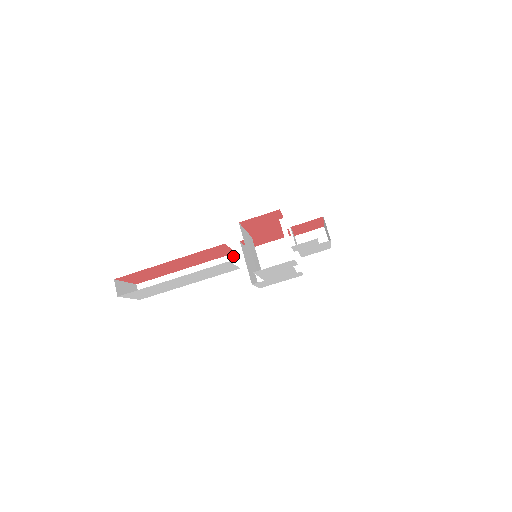
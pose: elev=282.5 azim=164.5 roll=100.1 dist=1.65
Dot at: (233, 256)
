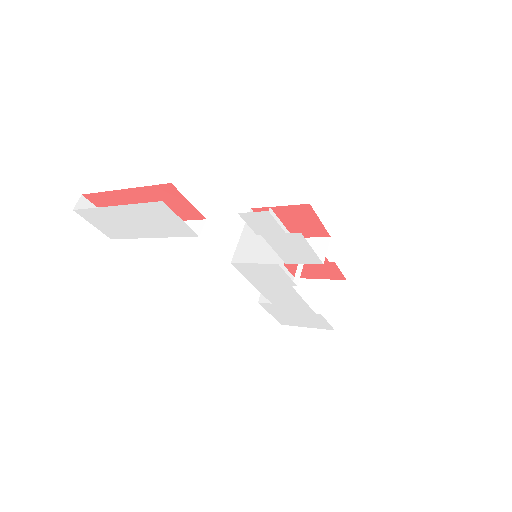
Dot at: (201, 222)
